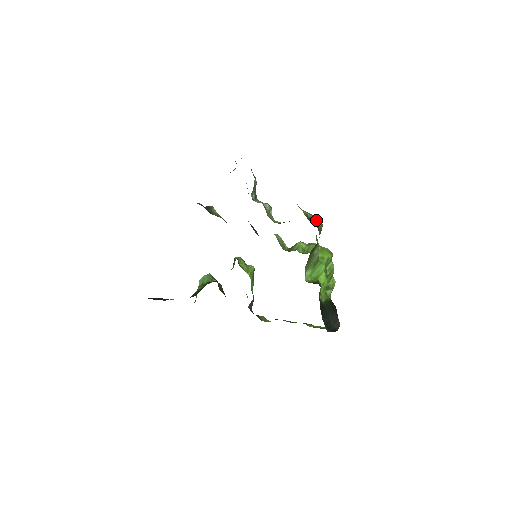
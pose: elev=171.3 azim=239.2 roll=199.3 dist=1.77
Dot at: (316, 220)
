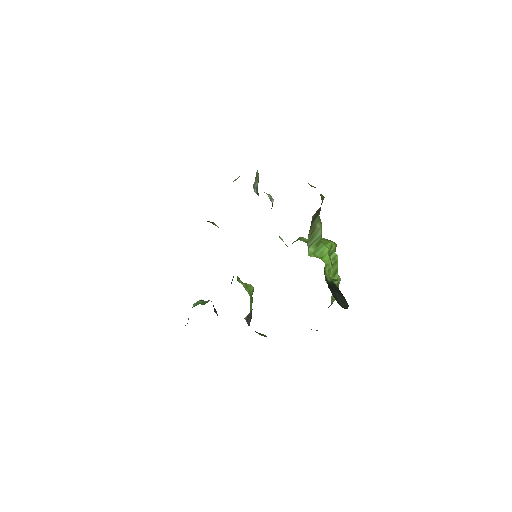
Dot at: occluded
